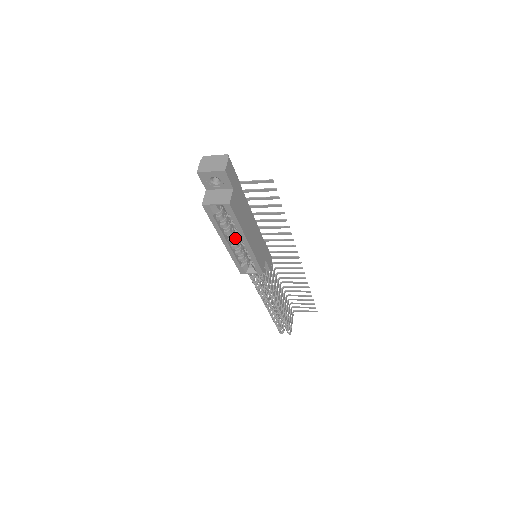
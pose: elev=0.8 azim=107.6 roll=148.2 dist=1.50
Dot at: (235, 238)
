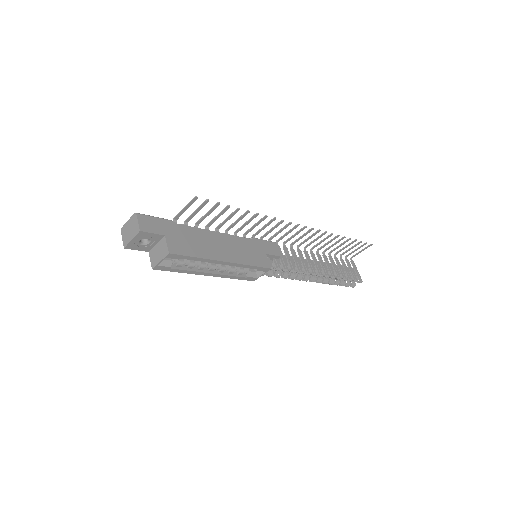
Dot at: (215, 264)
